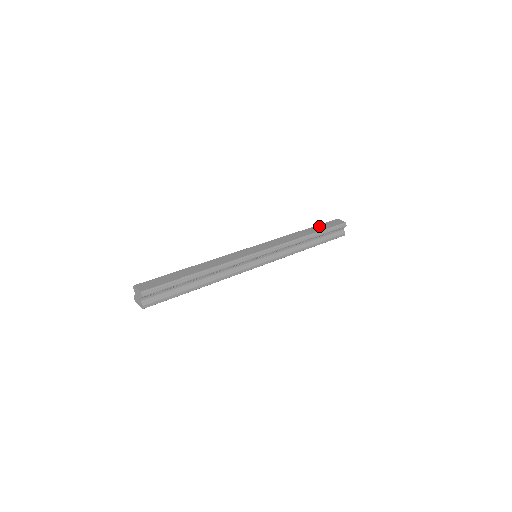
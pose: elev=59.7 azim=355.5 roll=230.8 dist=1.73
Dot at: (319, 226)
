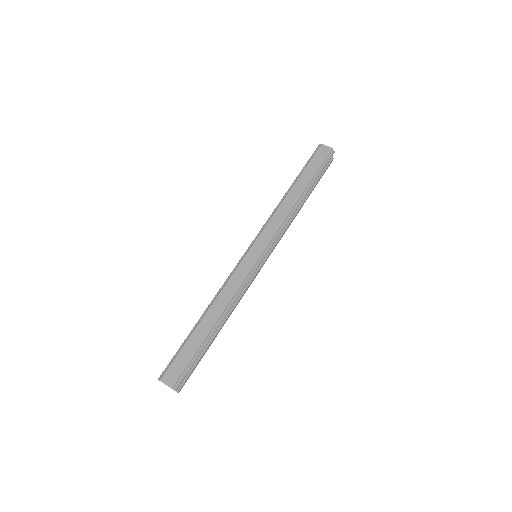
Dot at: (306, 171)
